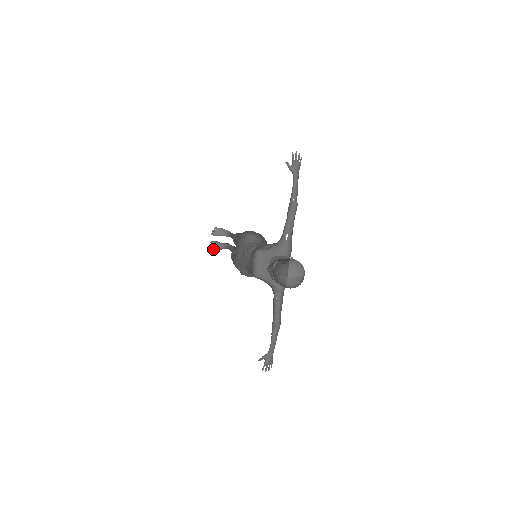
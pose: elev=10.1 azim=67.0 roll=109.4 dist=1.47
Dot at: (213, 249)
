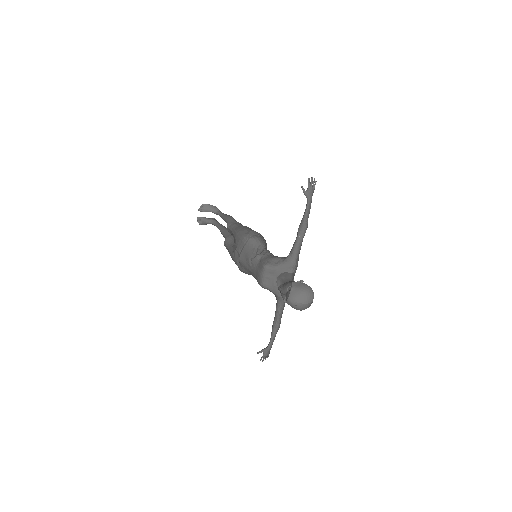
Dot at: (199, 224)
